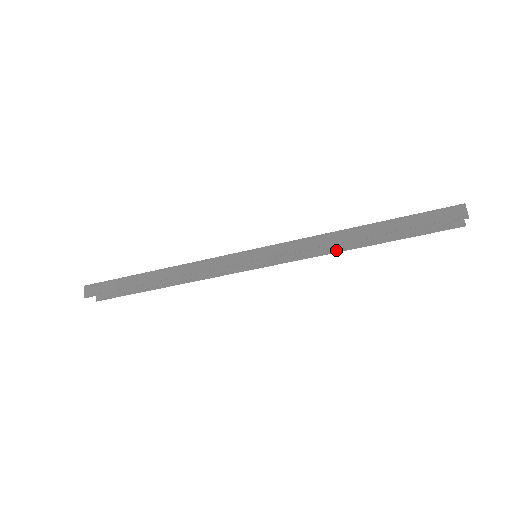
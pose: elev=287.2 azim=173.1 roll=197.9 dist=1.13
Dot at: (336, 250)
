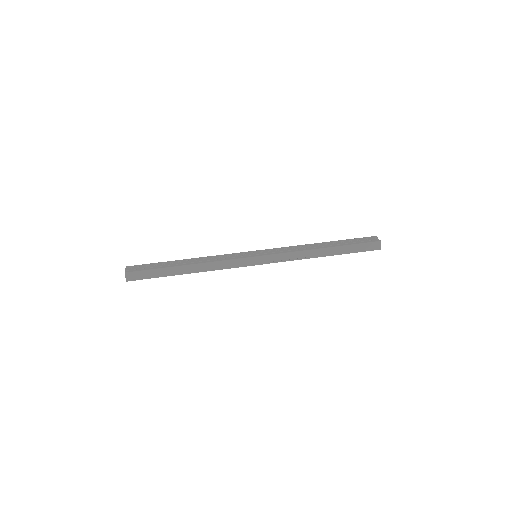
Dot at: occluded
